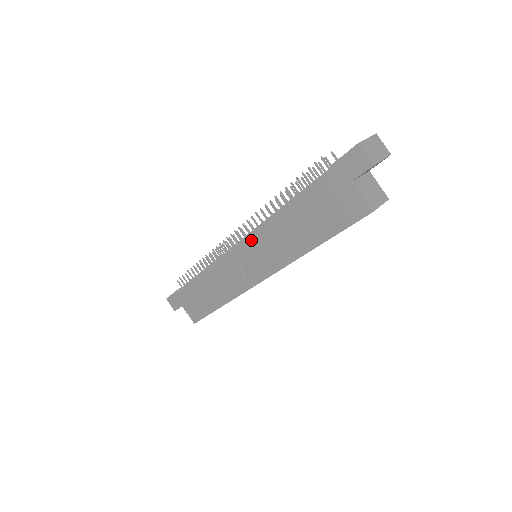
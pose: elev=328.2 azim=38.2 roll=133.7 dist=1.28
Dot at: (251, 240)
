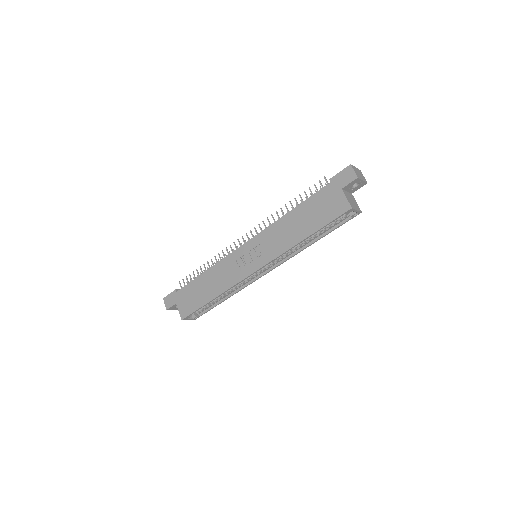
Dot at: (258, 236)
